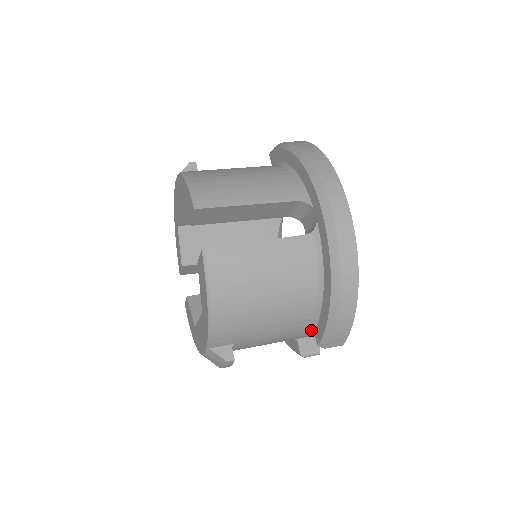
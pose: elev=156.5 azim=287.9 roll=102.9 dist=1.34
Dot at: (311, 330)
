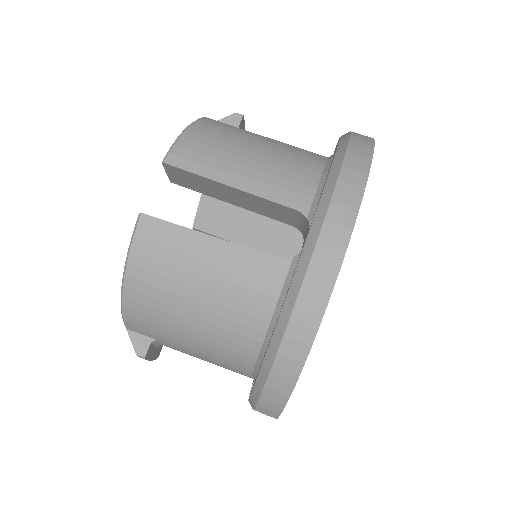
Dot at: occluded
